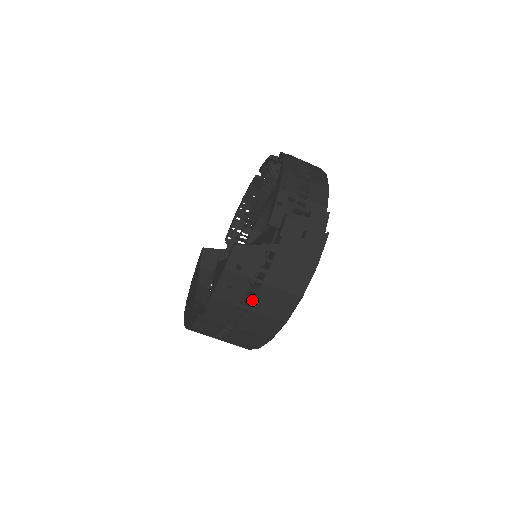
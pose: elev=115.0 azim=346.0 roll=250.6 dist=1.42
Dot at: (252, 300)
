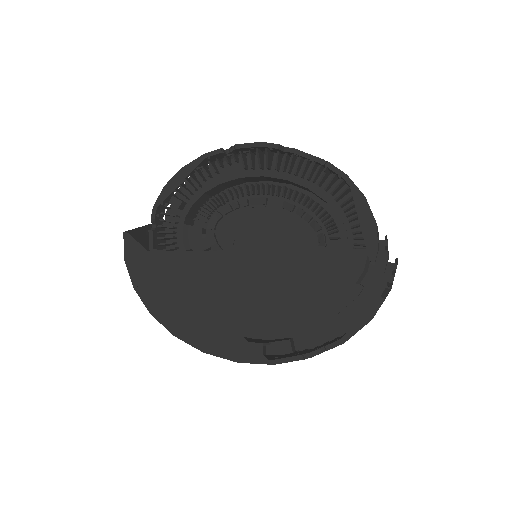
Dot at: occluded
